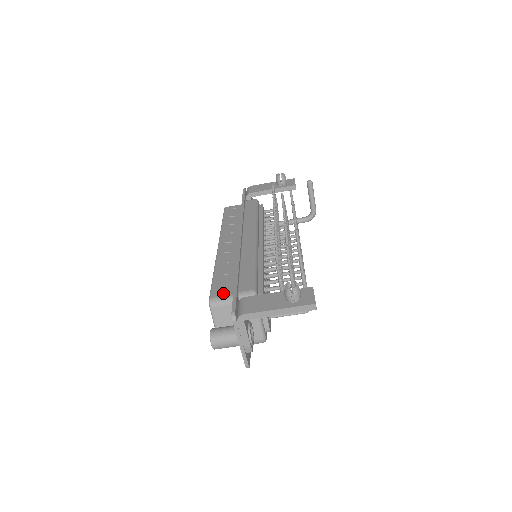
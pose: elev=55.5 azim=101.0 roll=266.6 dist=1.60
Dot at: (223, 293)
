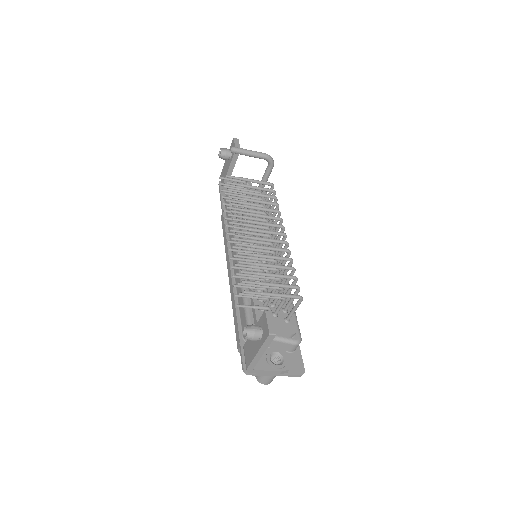
Dot at: occluded
